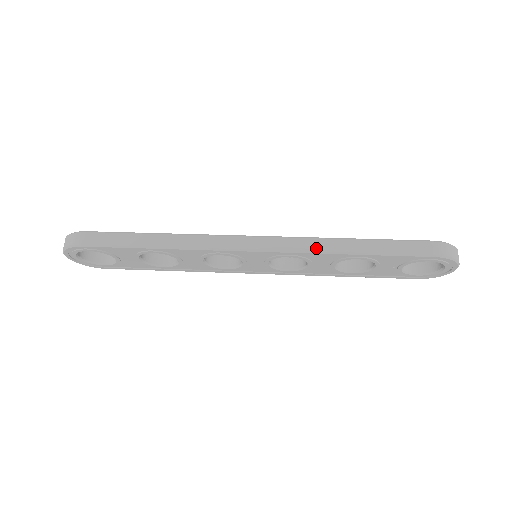
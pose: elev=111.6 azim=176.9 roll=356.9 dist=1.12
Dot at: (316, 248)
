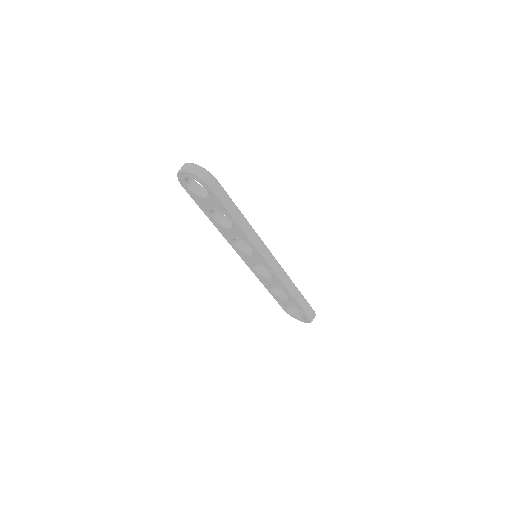
Dot at: (286, 282)
